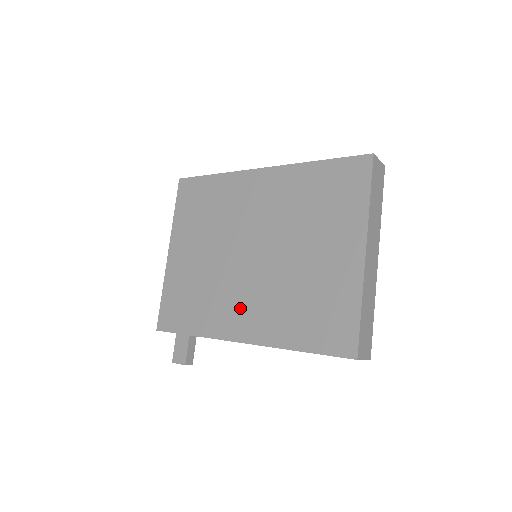
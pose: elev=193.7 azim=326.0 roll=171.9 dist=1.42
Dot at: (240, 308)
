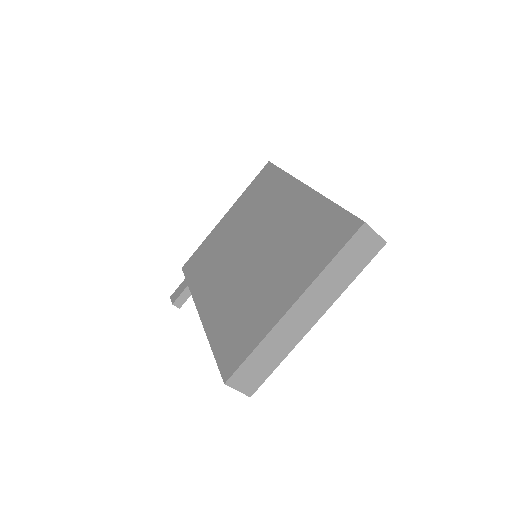
Dot at: (216, 288)
